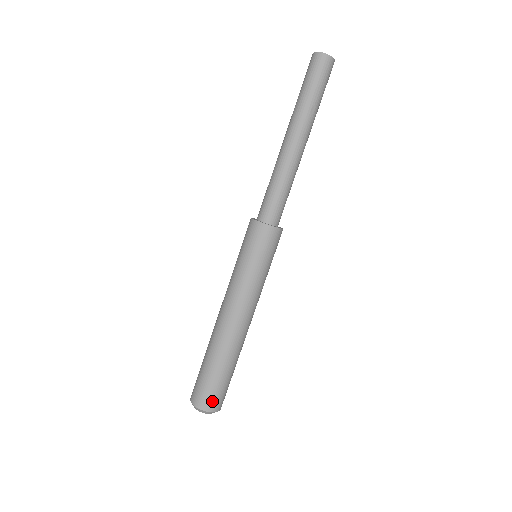
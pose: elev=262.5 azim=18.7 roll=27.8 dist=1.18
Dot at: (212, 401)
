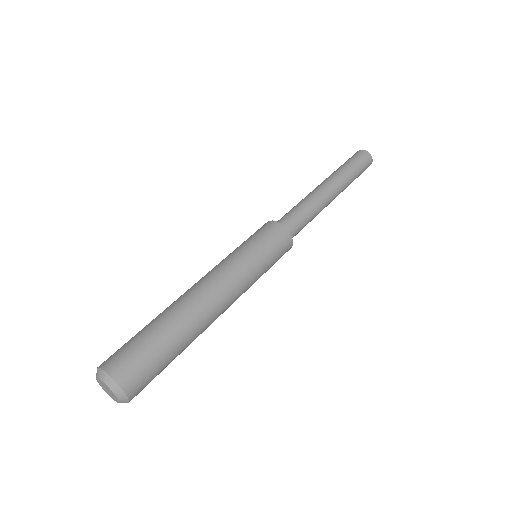
Dot at: (116, 358)
